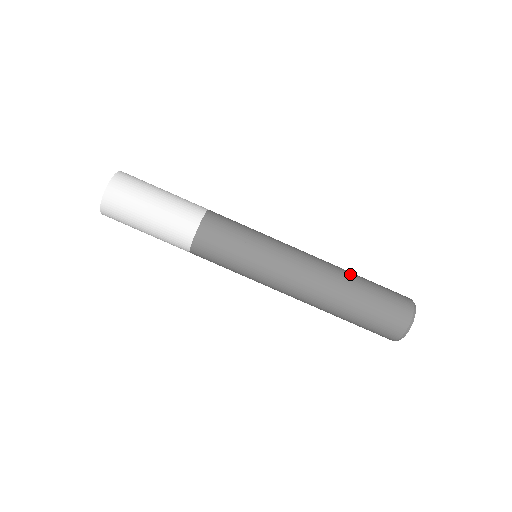
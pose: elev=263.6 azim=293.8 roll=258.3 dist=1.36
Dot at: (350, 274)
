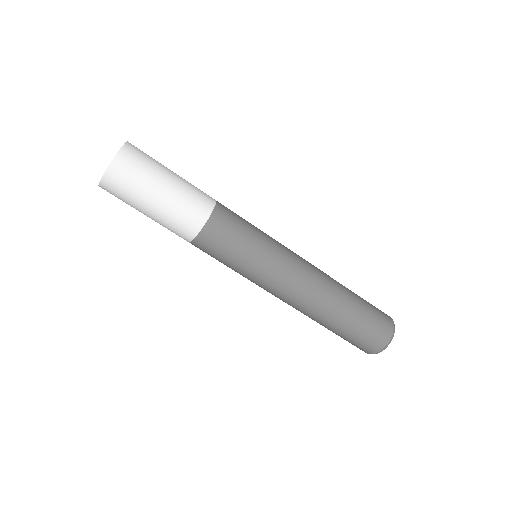
Dot at: (337, 309)
